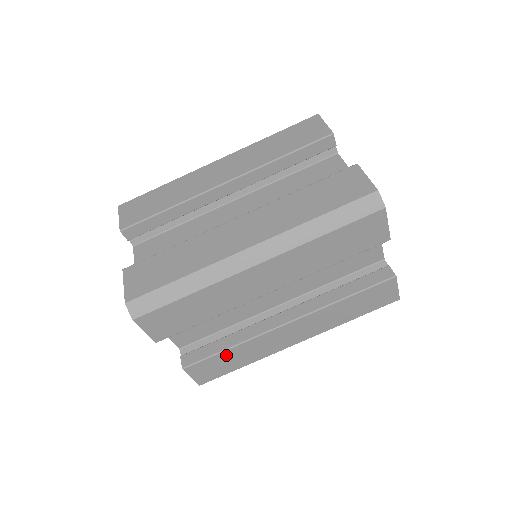
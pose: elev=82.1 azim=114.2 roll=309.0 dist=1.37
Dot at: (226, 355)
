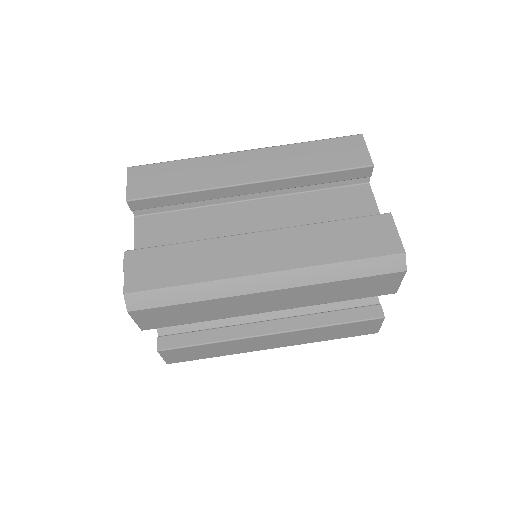
Dot at: (203, 347)
